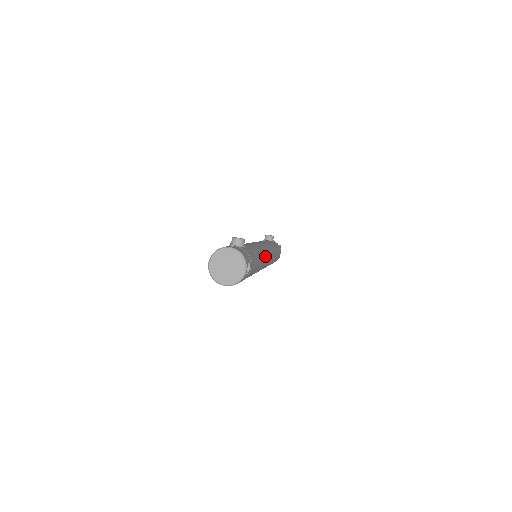
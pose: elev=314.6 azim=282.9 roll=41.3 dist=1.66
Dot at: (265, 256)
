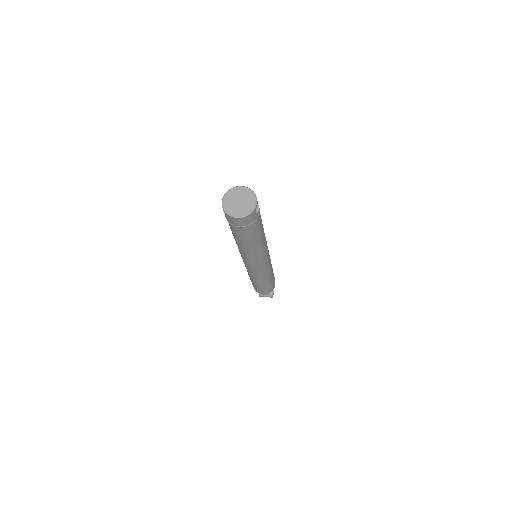
Dot at: occluded
